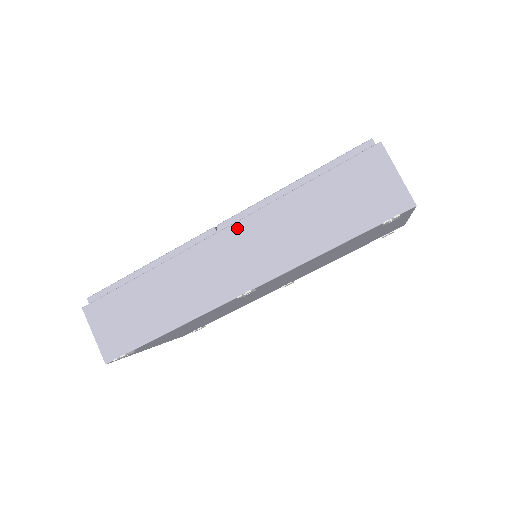
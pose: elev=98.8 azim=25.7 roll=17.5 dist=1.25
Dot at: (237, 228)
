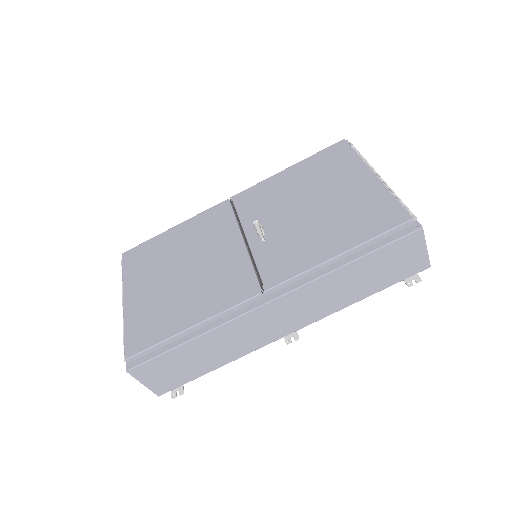
Dot at: (288, 297)
